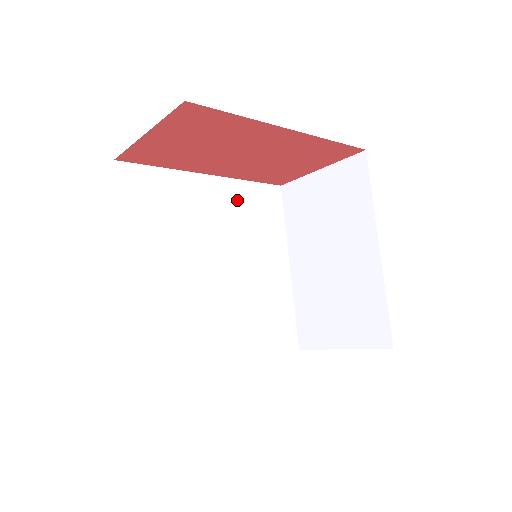
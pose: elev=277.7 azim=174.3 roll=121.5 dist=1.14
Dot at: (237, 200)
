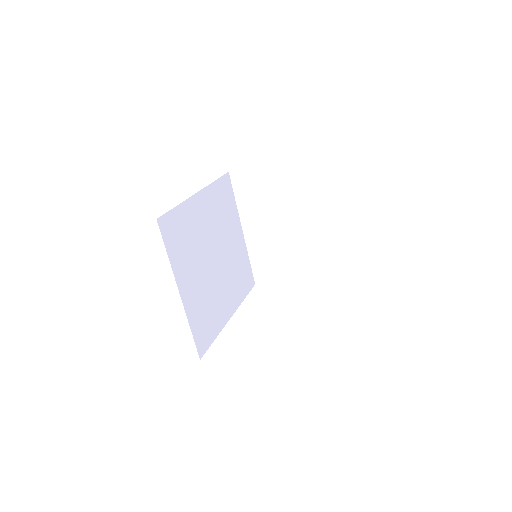
Dot at: (213, 201)
